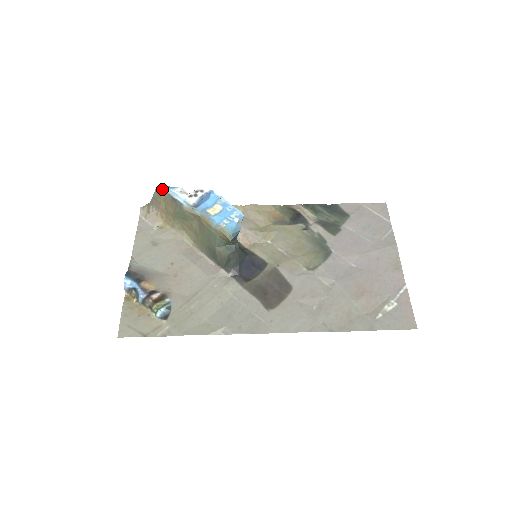
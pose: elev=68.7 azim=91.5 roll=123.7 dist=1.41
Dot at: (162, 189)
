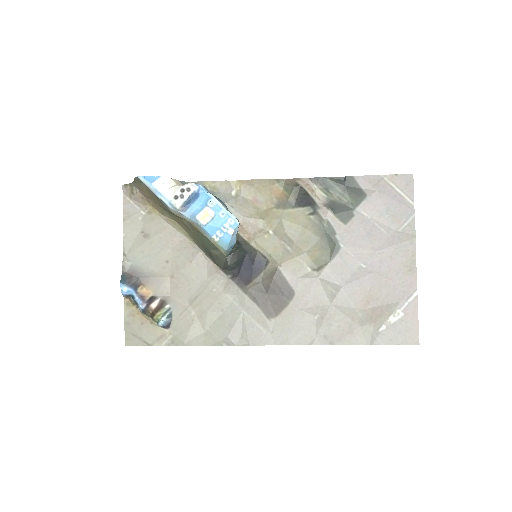
Dot at: (142, 182)
